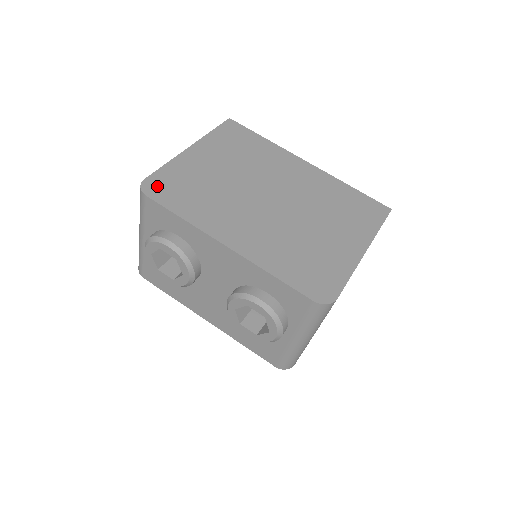
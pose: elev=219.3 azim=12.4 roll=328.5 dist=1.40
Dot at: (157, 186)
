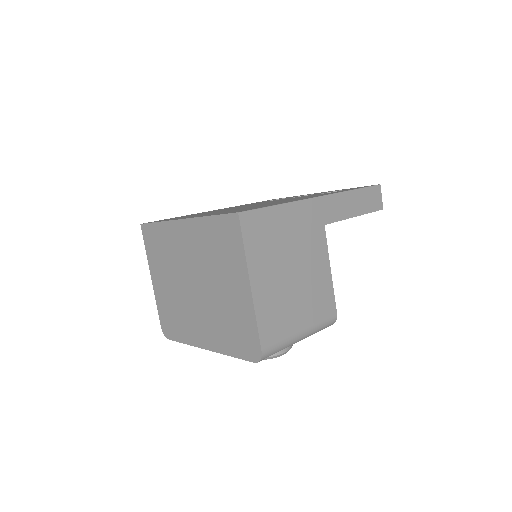
Dot at: (166, 328)
